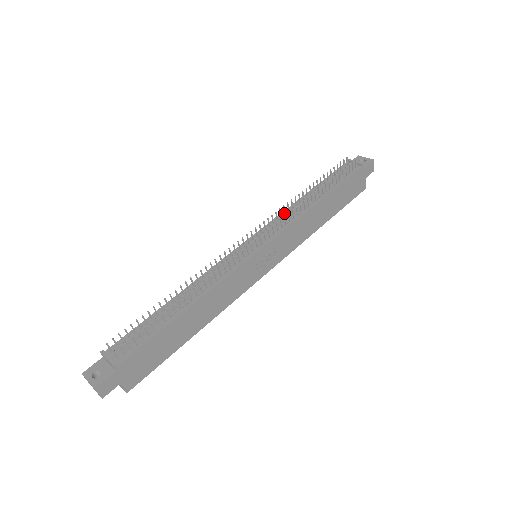
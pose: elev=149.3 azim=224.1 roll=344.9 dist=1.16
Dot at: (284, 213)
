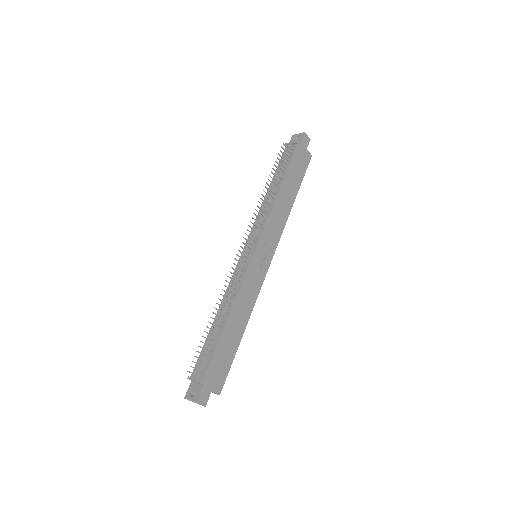
Dot at: (259, 214)
